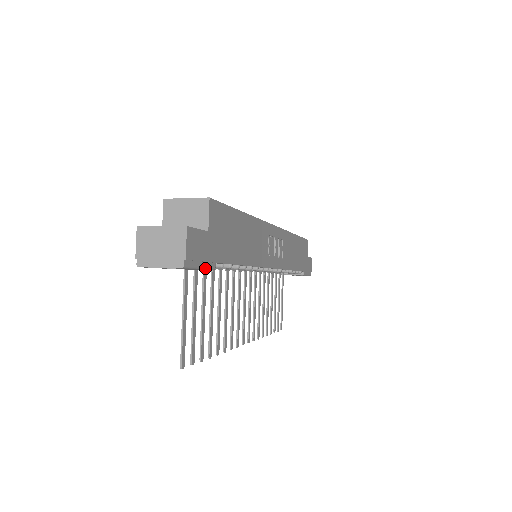
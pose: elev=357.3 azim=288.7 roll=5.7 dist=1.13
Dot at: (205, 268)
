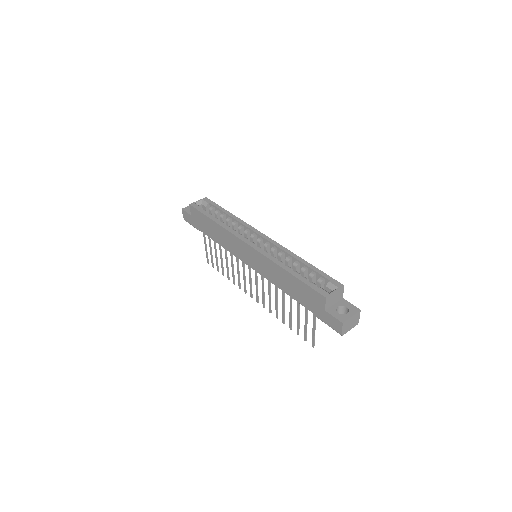
Dot at: occluded
